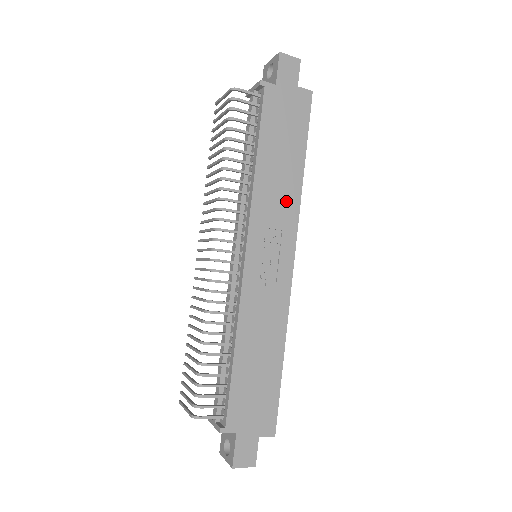
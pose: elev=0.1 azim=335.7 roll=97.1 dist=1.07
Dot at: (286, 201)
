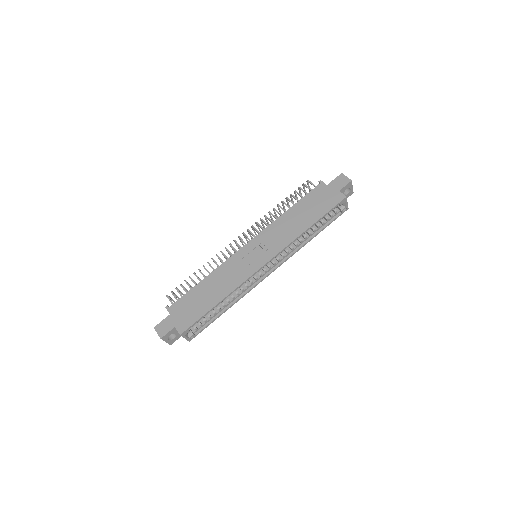
Dot at: (286, 235)
